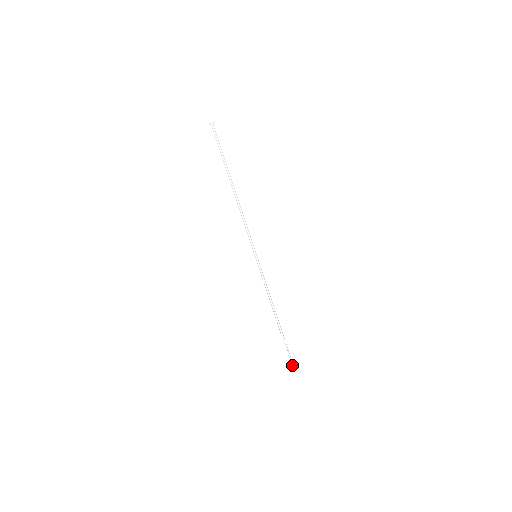
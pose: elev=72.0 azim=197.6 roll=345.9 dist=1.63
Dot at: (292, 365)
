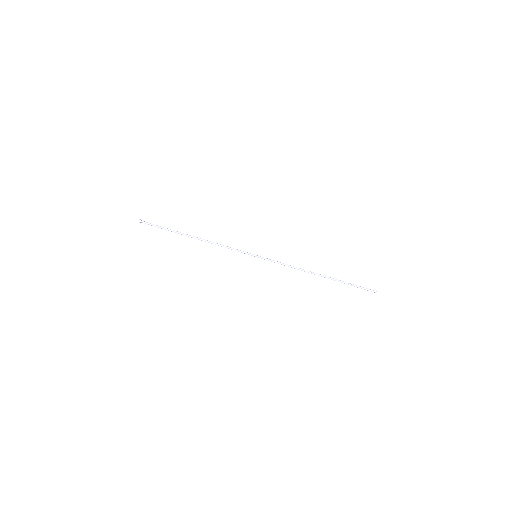
Dot at: occluded
